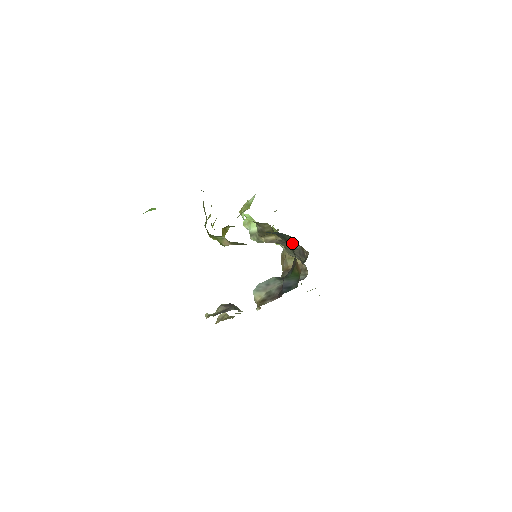
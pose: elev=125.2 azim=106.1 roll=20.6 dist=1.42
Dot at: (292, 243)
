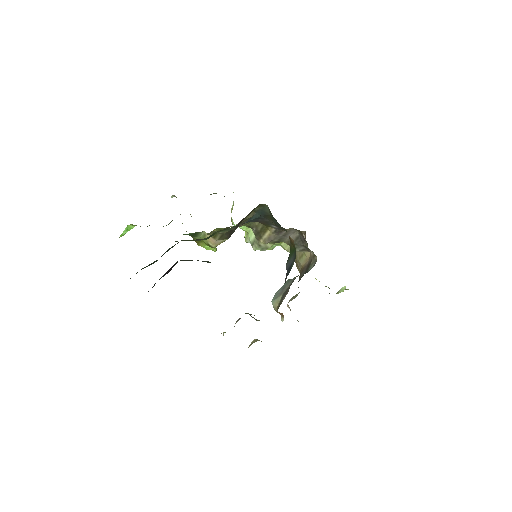
Dot at: (290, 233)
